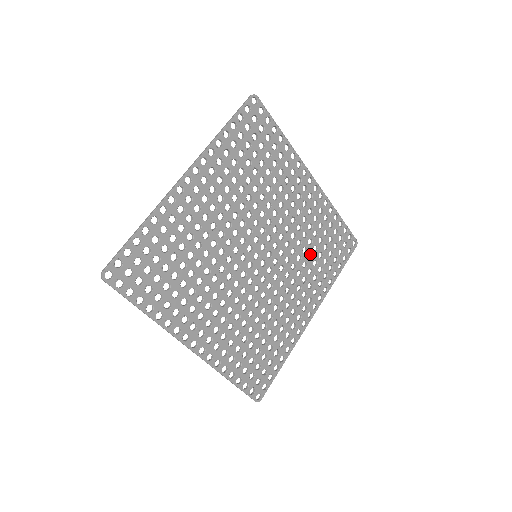
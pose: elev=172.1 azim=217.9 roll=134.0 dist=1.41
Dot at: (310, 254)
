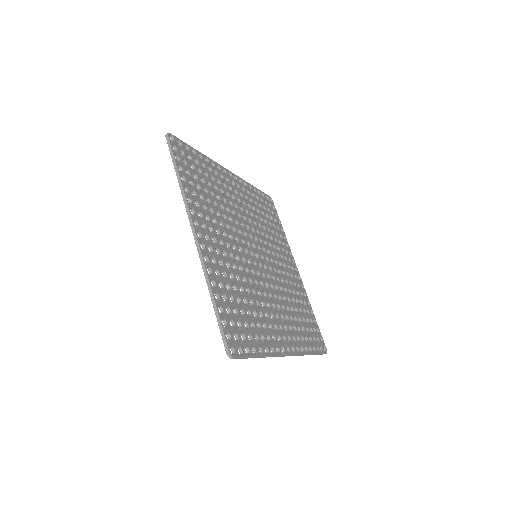
Dot at: (292, 310)
